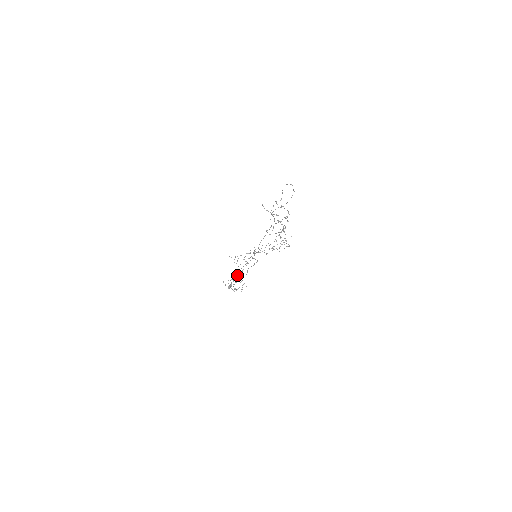
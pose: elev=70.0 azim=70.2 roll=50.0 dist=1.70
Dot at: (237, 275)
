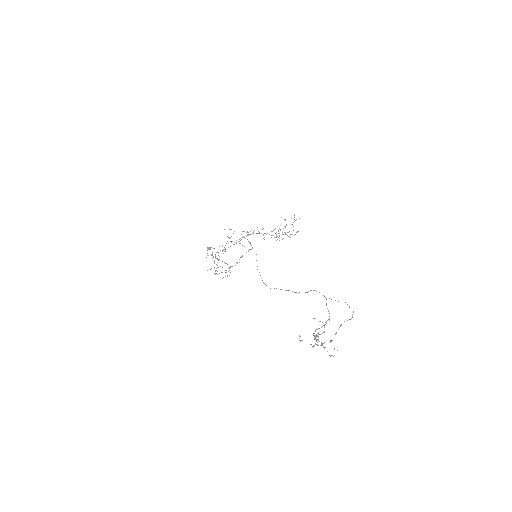
Dot at: occluded
